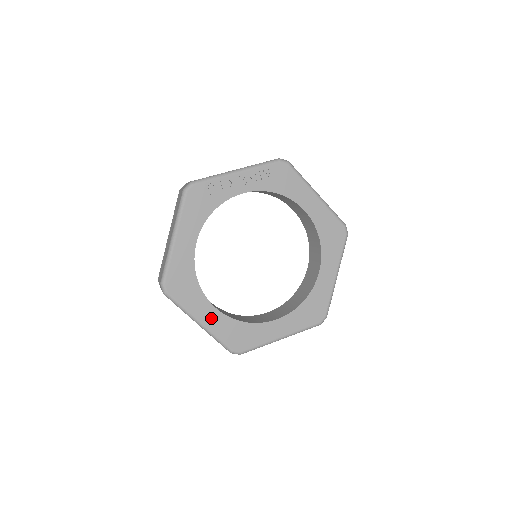
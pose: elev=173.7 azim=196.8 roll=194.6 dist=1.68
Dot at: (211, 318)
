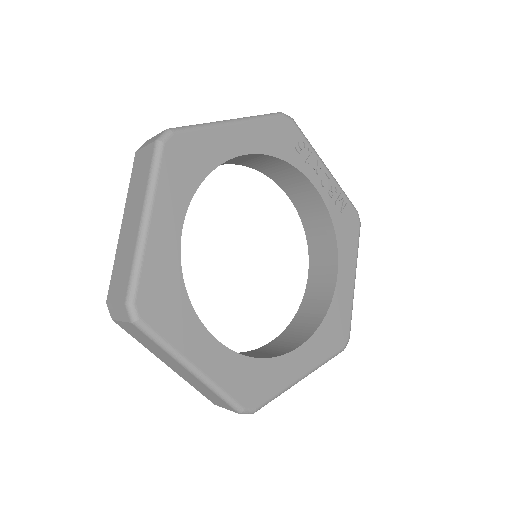
Dot at: (164, 232)
